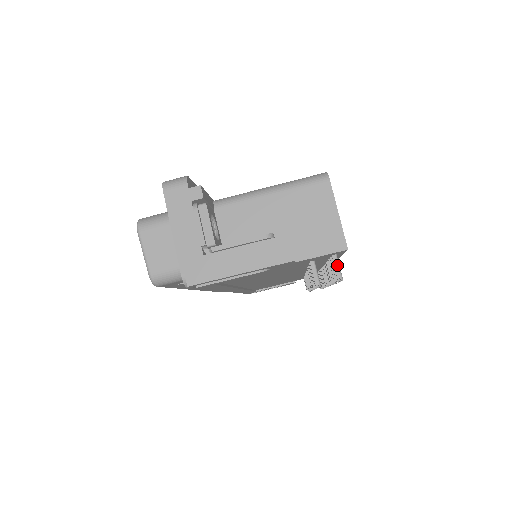
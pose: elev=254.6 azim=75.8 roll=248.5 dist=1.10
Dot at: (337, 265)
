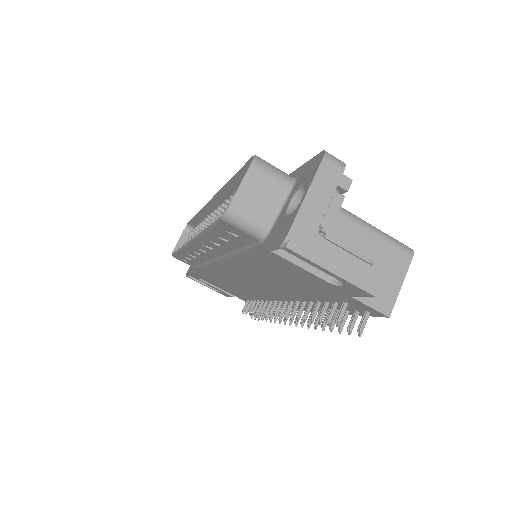
Dot at: (366, 321)
